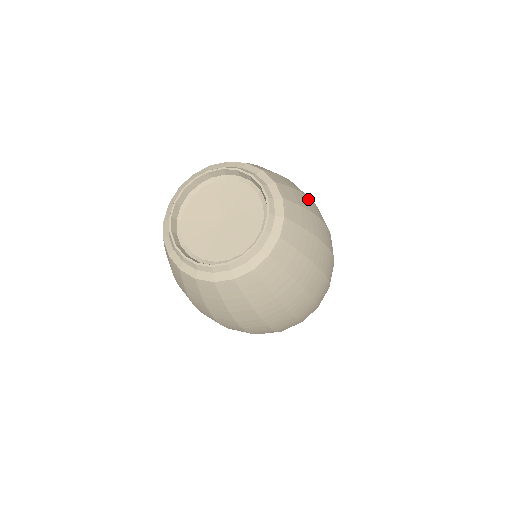
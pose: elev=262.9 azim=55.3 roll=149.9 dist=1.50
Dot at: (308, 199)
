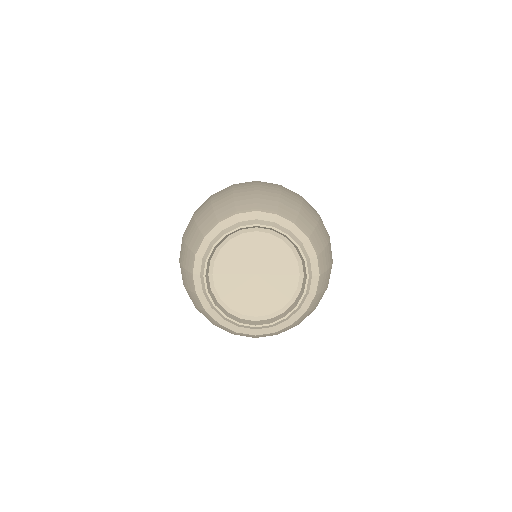
Dot at: (331, 268)
